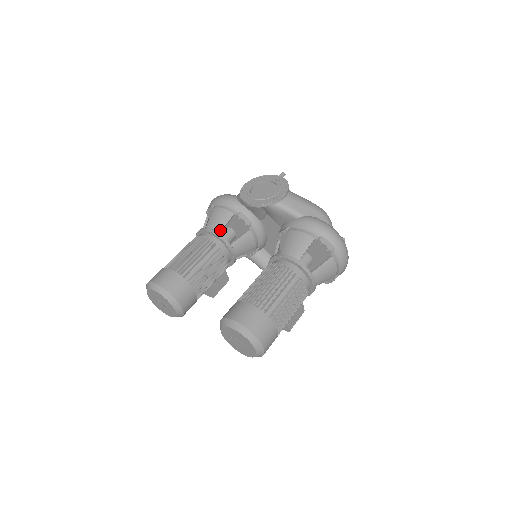
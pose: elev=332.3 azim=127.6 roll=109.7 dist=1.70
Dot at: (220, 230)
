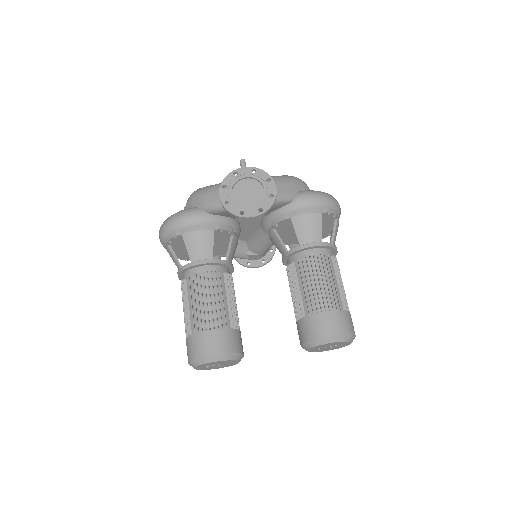
Dot at: (212, 255)
